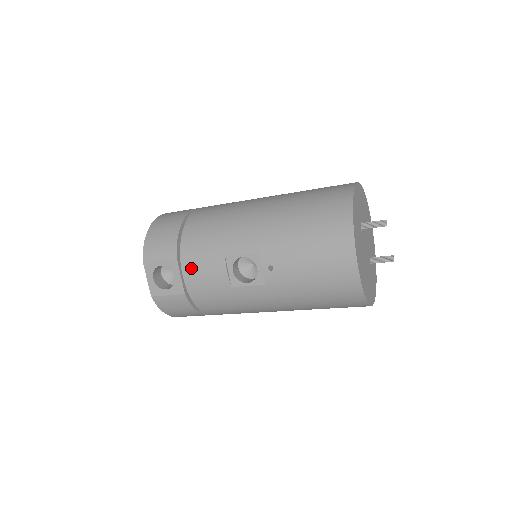
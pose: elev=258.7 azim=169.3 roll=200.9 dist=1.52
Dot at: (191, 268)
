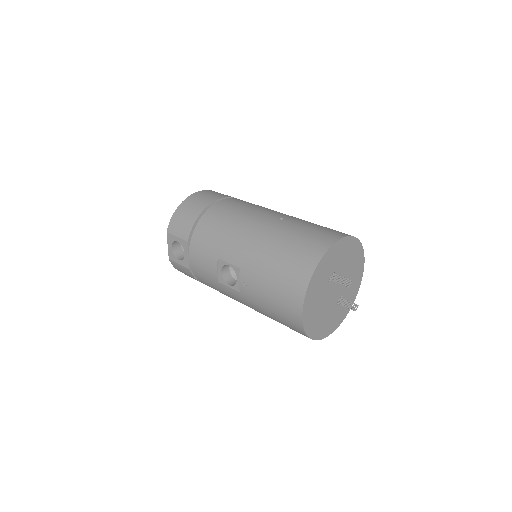
Dot at: (195, 255)
